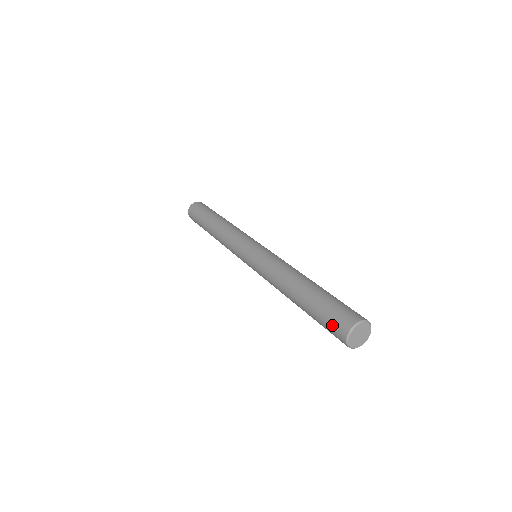
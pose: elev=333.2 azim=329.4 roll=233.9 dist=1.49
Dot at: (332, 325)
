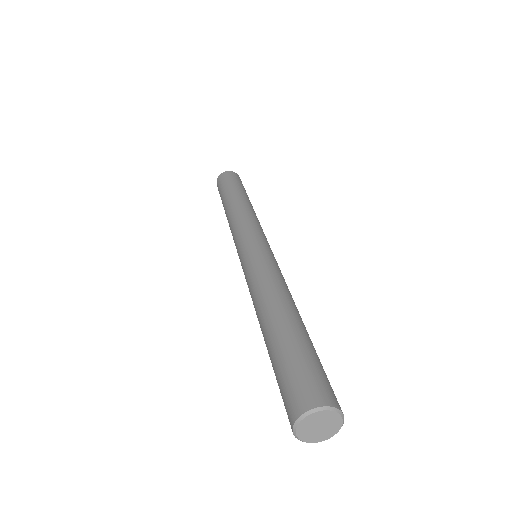
Dot at: (285, 407)
